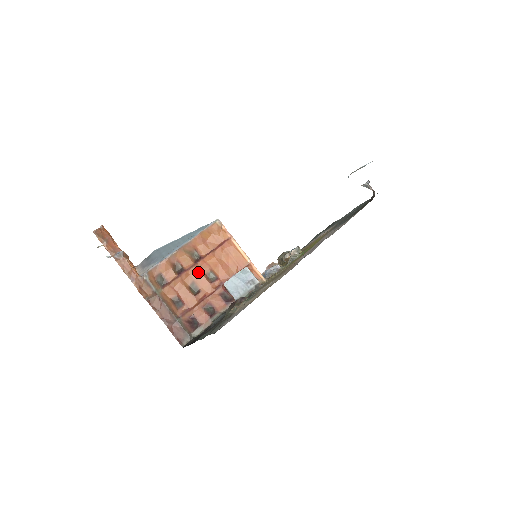
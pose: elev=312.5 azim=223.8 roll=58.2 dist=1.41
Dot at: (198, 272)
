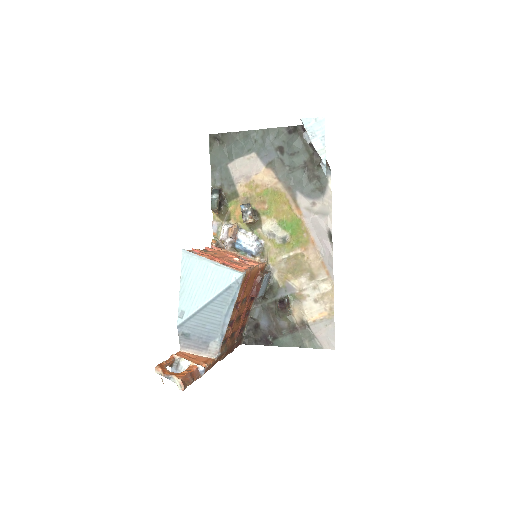
Dot at: (239, 310)
